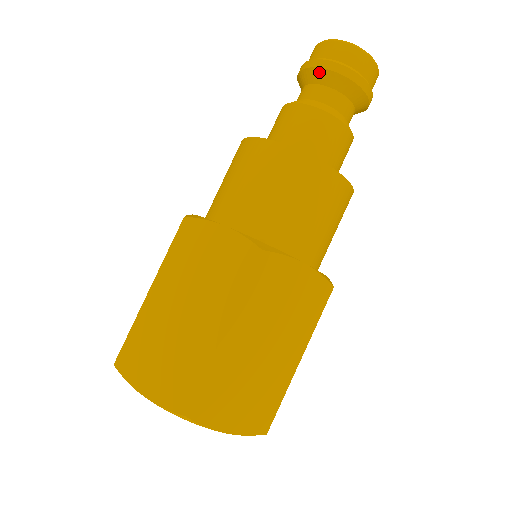
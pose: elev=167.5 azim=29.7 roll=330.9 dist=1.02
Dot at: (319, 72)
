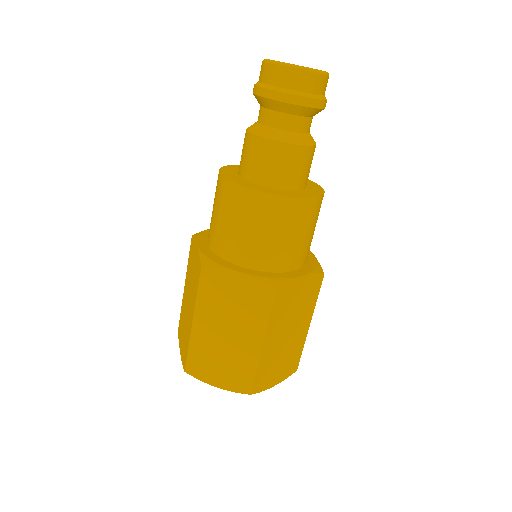
Dot at: (255, 97)
